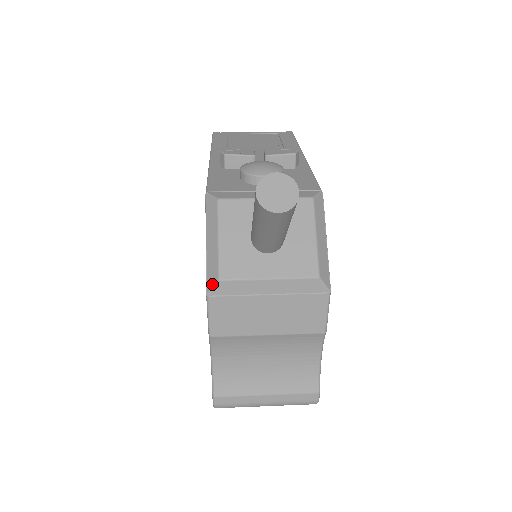
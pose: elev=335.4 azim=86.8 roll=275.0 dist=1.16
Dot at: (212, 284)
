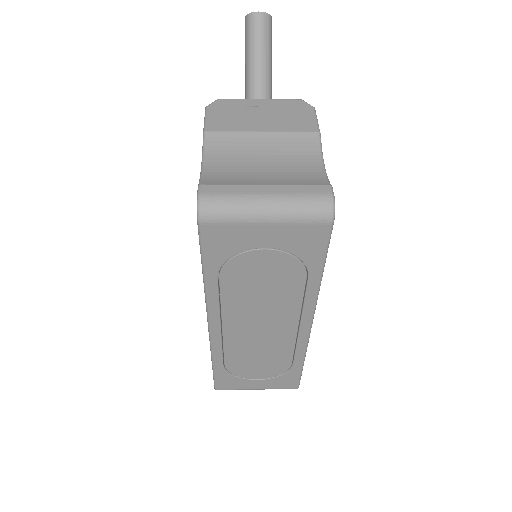
Dot at: (211, 103)
